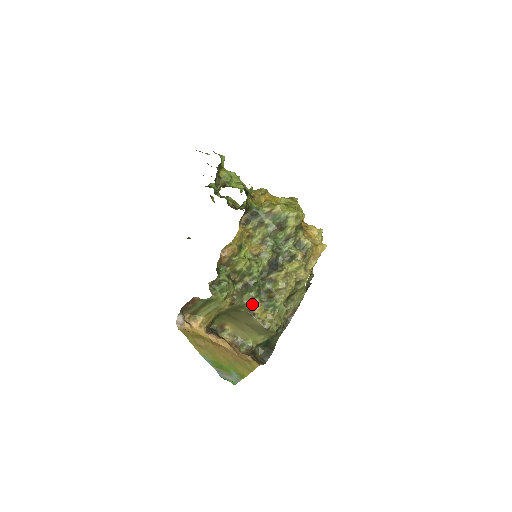
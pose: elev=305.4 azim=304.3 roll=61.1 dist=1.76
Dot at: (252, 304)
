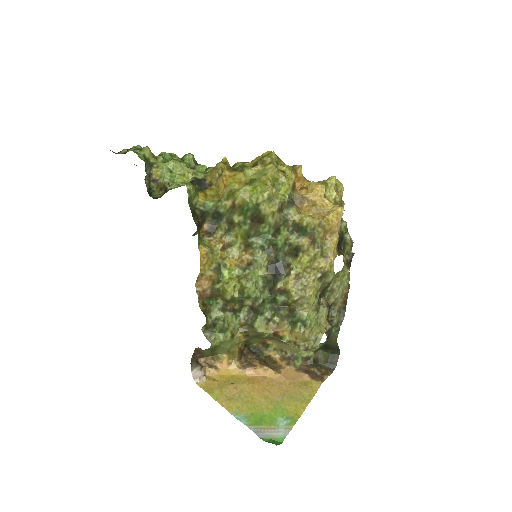
Dot at: (272, 327)
